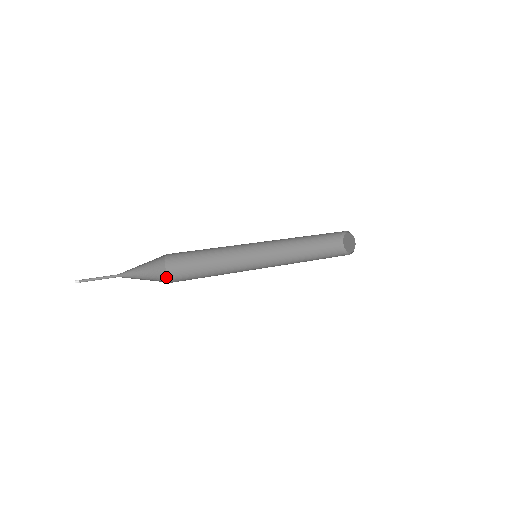
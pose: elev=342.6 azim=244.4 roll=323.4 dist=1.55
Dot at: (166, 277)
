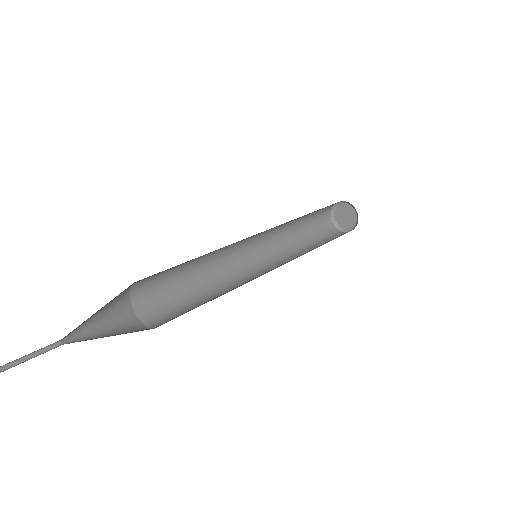
Dot at: (129, 303)
